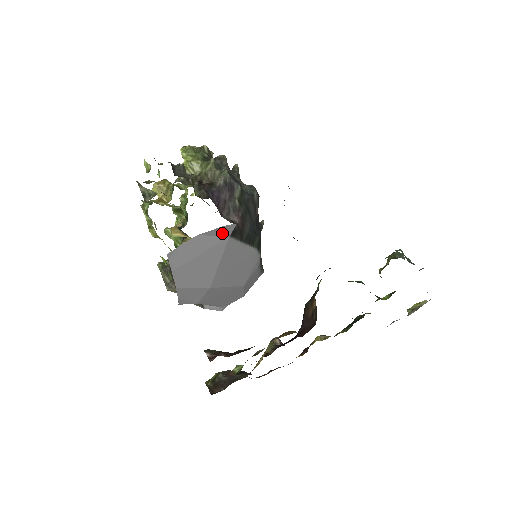
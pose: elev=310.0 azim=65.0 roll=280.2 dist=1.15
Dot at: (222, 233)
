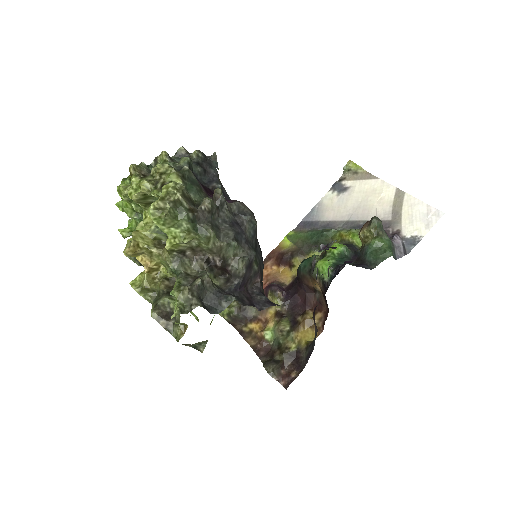
Dot at: occluded
